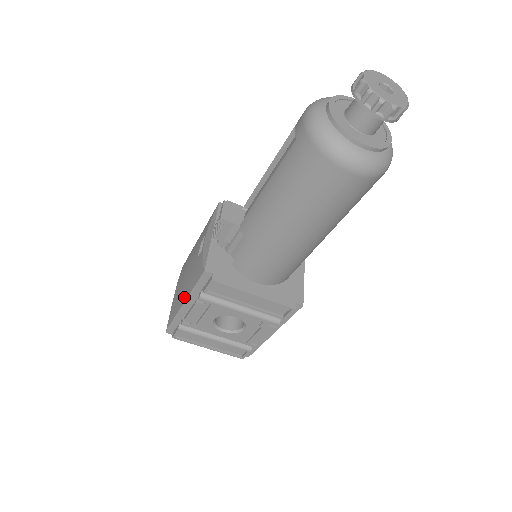
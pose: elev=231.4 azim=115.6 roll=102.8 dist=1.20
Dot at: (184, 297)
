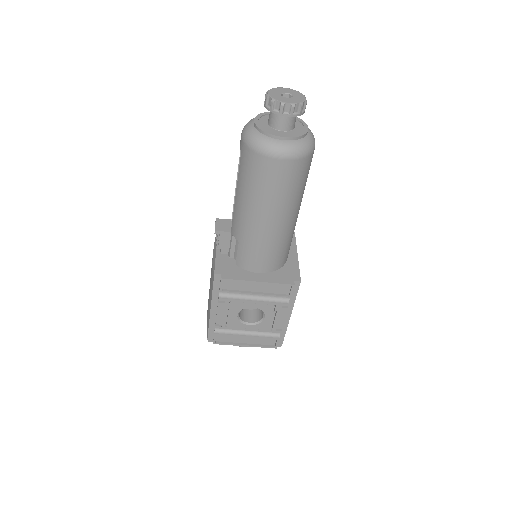
Dot at: (210, 304)
